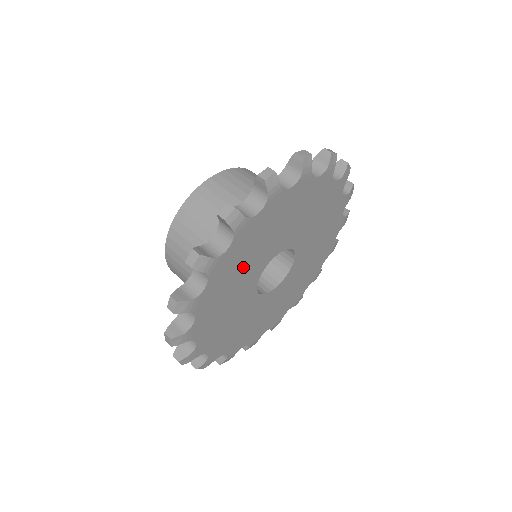
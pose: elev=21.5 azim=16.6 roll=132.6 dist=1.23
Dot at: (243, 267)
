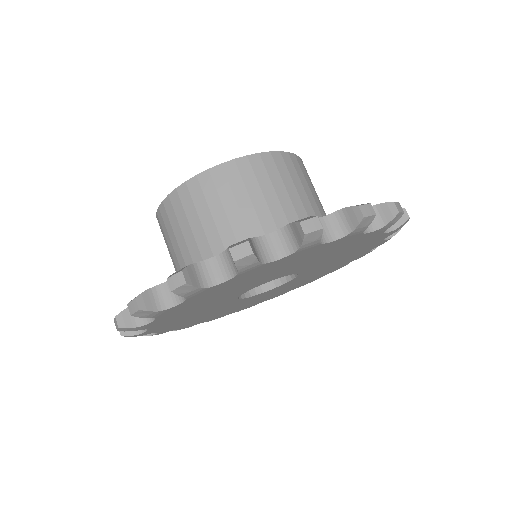
Dot at: (195, 314)
